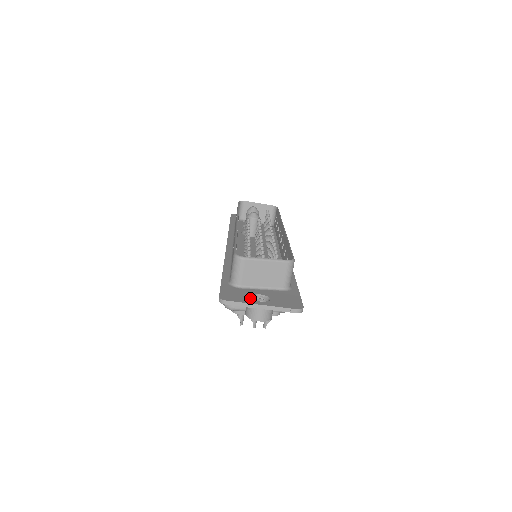
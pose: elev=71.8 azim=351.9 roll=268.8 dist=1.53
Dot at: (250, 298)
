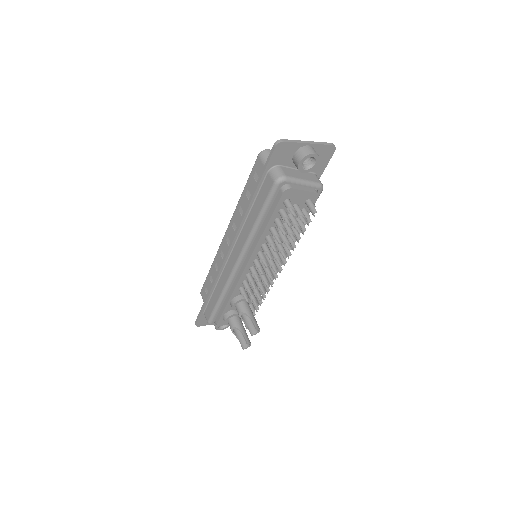
Dot at: (295, 149)
